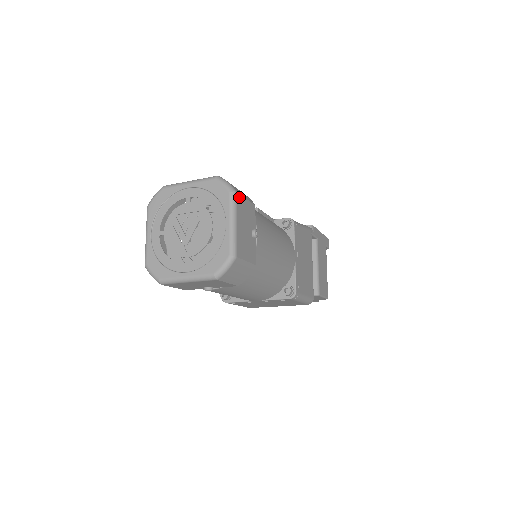
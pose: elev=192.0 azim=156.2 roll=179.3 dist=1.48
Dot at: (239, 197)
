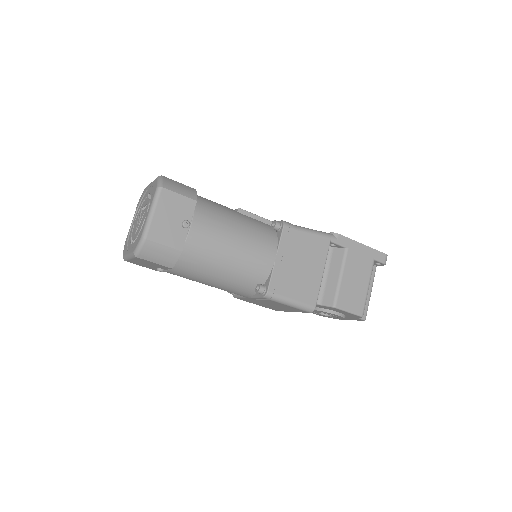
Dot at: (166, 192)
